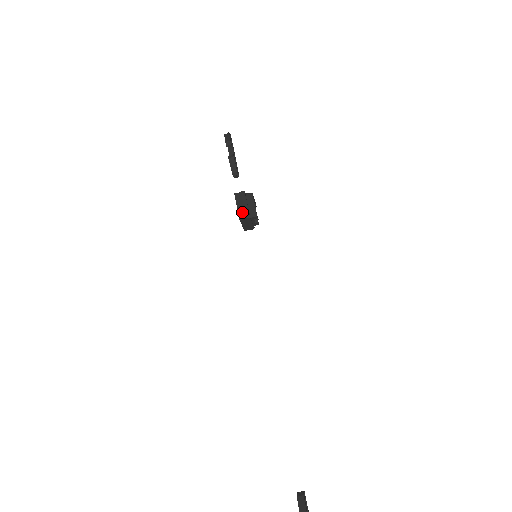
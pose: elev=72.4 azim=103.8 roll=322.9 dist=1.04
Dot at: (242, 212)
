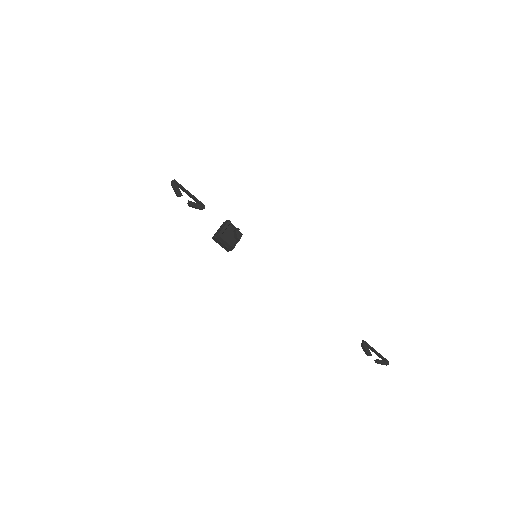
Dot at: (225, 248)
